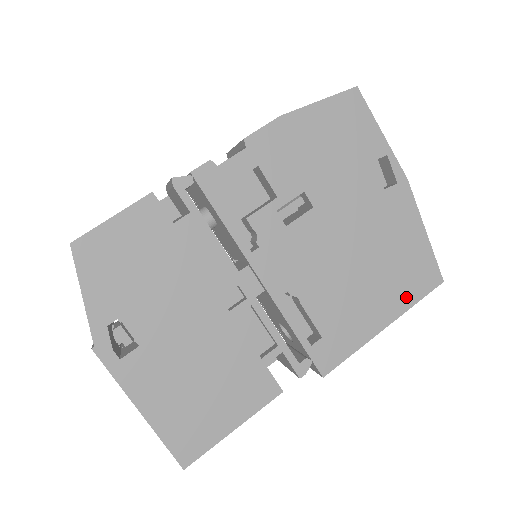
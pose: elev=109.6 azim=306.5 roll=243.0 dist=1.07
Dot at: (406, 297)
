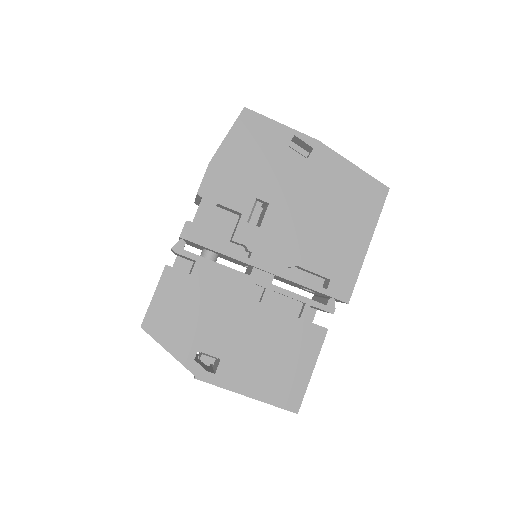
Dot at: (370, 216)
